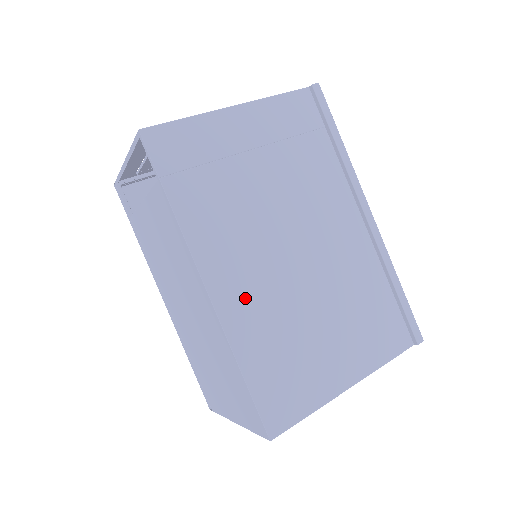
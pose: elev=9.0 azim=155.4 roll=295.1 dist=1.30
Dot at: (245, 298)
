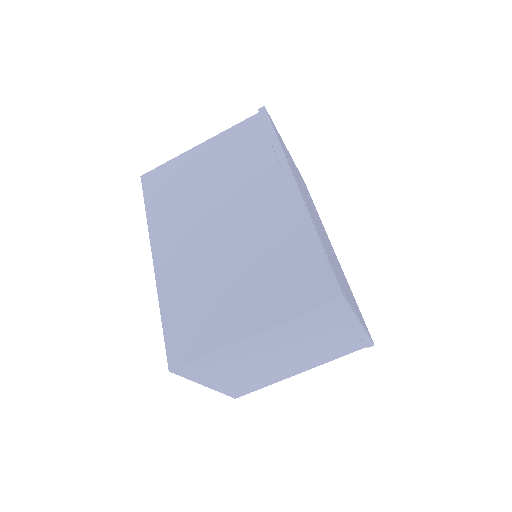
Dot at: (176, 265)
